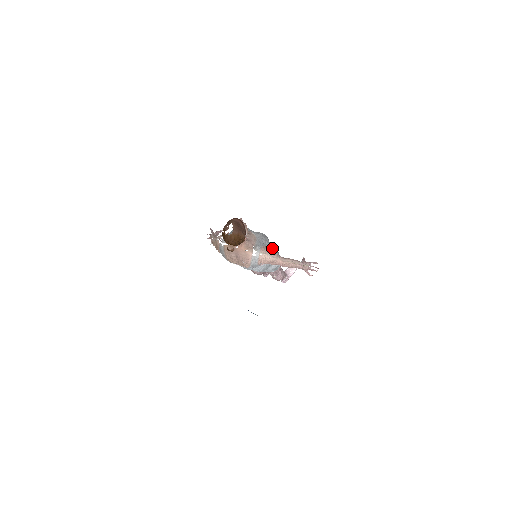
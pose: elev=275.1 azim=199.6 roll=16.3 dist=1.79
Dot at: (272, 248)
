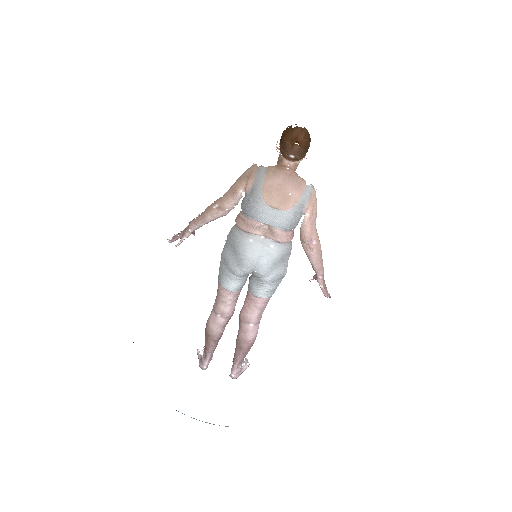
Dot at: occluded
